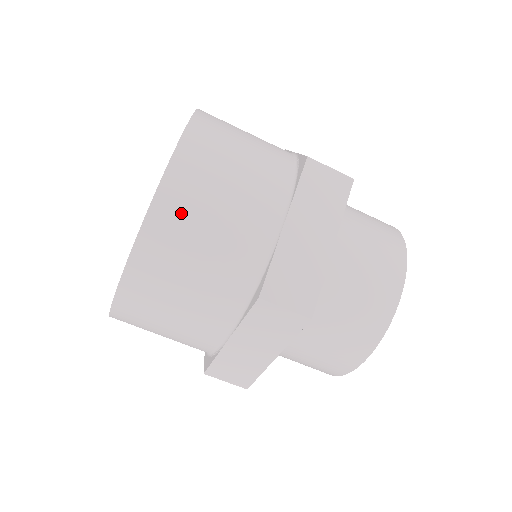
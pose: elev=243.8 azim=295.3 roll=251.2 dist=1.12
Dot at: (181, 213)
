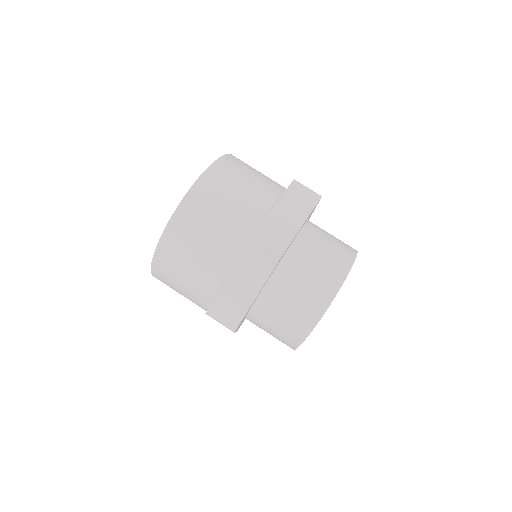
Dot at: occluded
